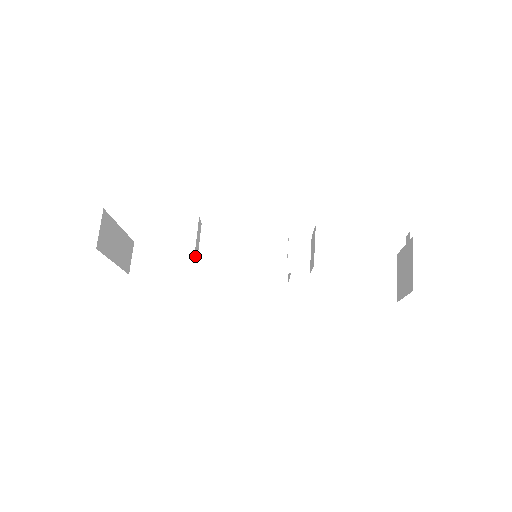
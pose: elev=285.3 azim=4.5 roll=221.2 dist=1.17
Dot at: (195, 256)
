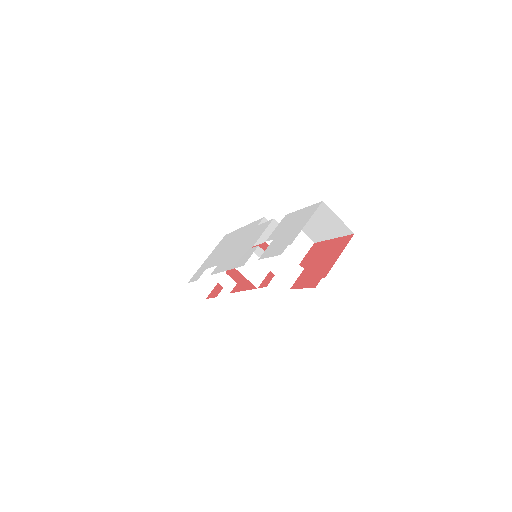
Dot at: (231, 289)
